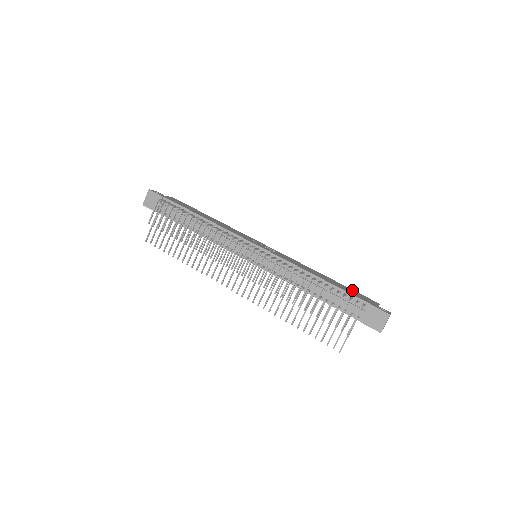
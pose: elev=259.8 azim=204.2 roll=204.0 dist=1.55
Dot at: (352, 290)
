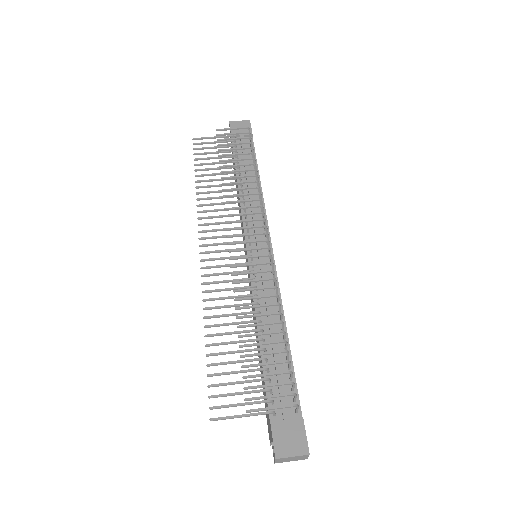
Dot at: occluded
